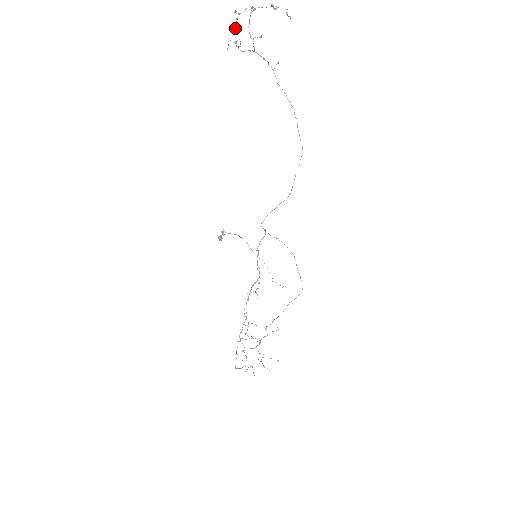
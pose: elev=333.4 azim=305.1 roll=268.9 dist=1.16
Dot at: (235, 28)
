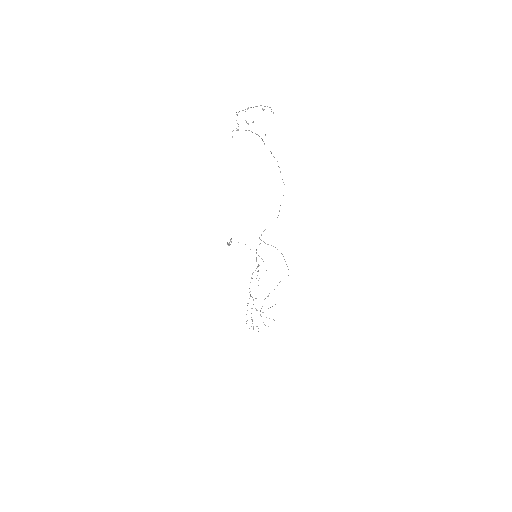
Dot at: occluded
